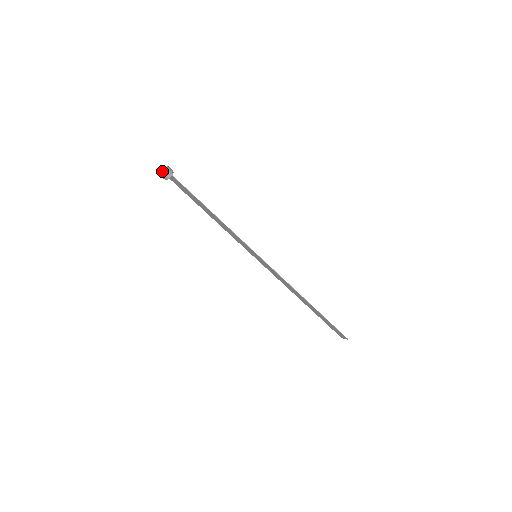
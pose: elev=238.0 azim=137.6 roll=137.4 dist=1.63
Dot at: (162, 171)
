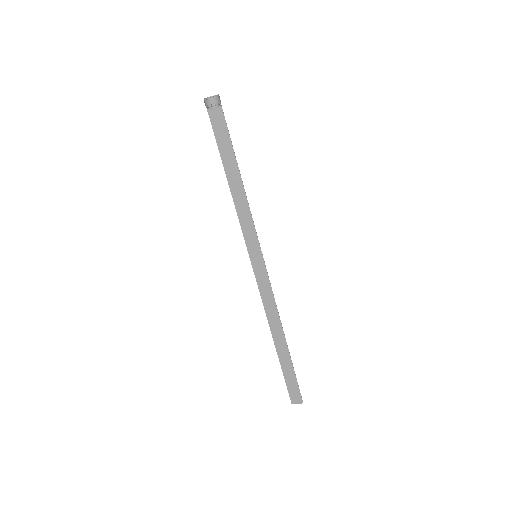
Dot at: (204, 98)
